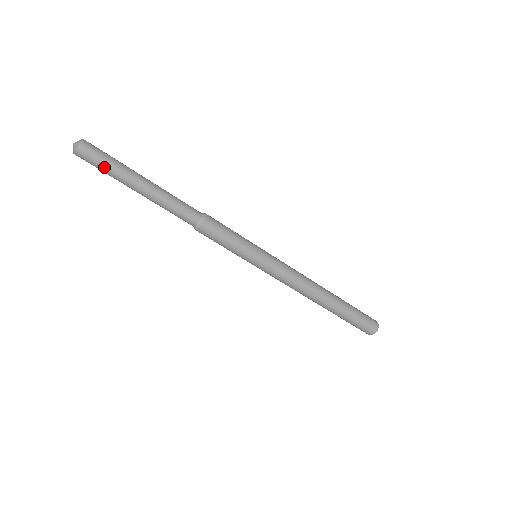
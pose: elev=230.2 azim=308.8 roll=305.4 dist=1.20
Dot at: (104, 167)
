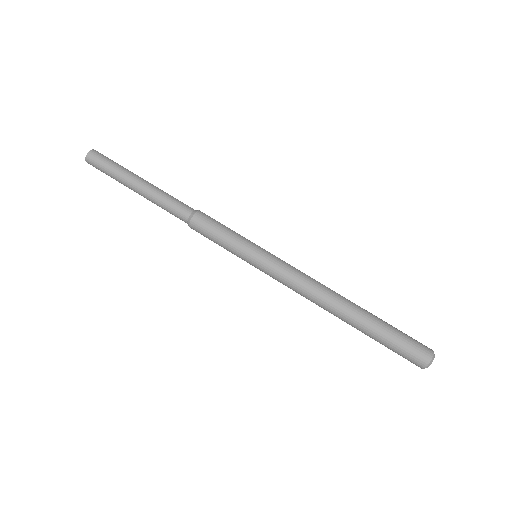
Dot at: (107, 170)
